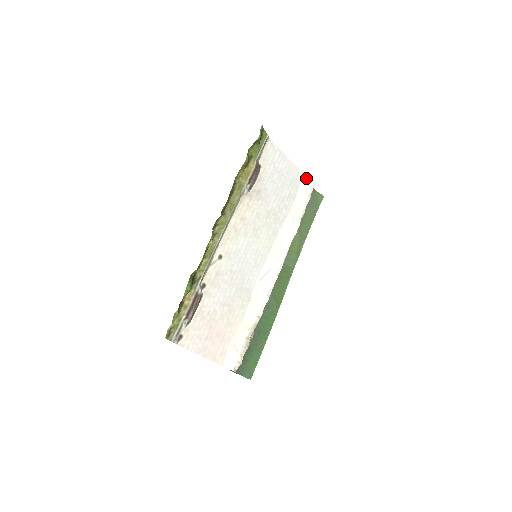
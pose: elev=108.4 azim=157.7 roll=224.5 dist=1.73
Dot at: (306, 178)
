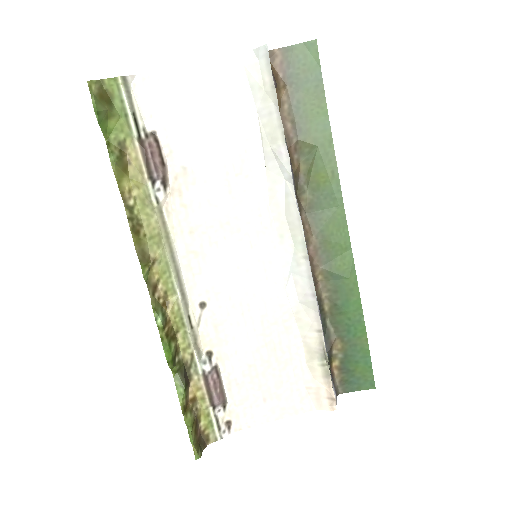
Dot at: (249, 57)
